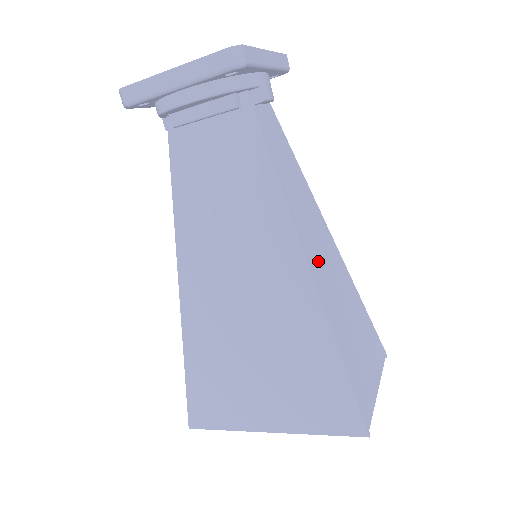
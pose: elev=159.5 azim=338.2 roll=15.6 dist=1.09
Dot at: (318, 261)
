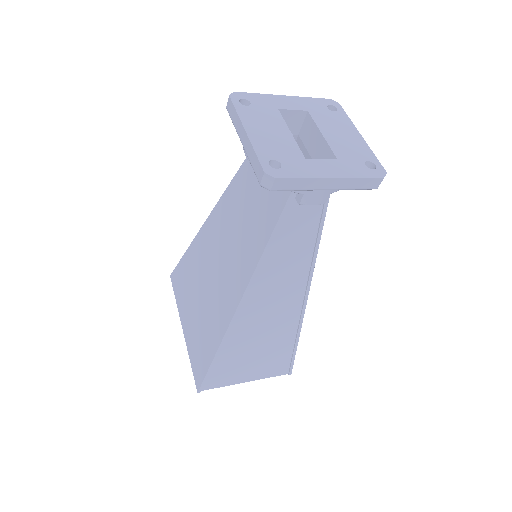
Dot at: (260, 308)
